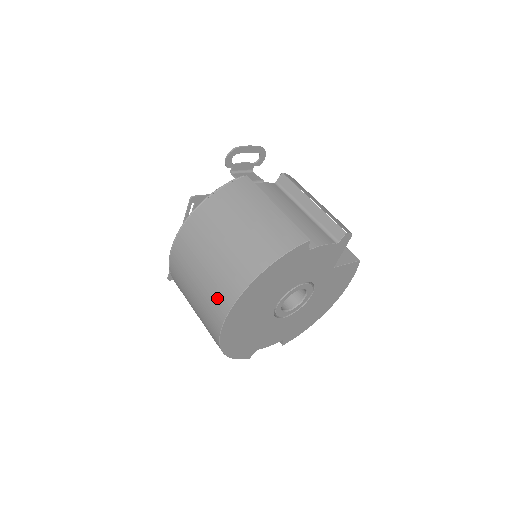
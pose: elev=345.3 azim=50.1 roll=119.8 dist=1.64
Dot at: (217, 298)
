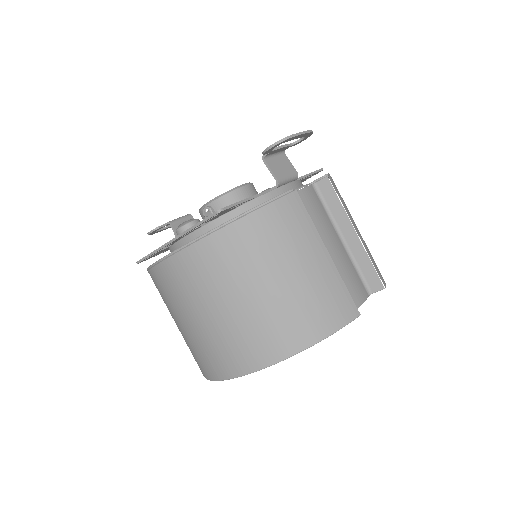
Dot at: (230, 353)
